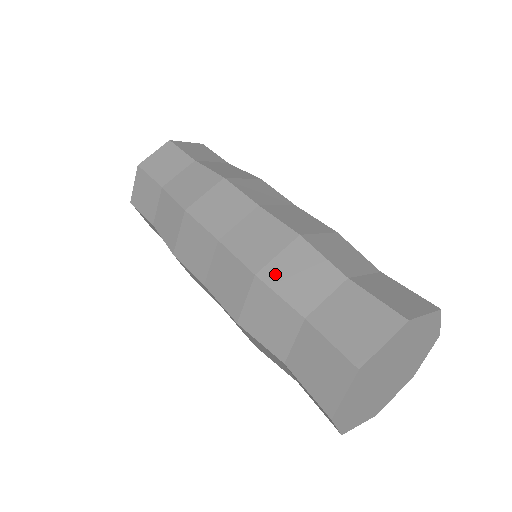
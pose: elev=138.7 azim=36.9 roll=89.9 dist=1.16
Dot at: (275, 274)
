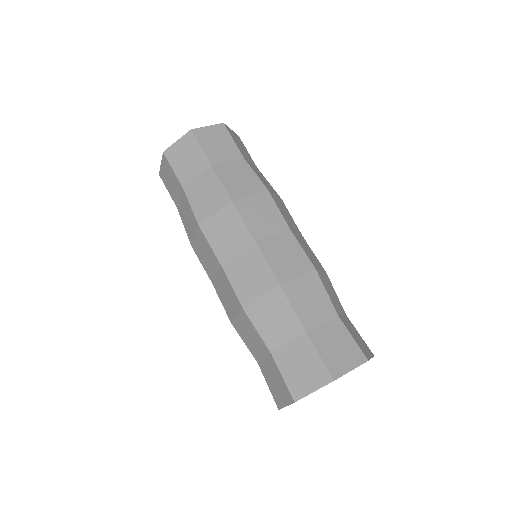
Dot at: (239, 329)
